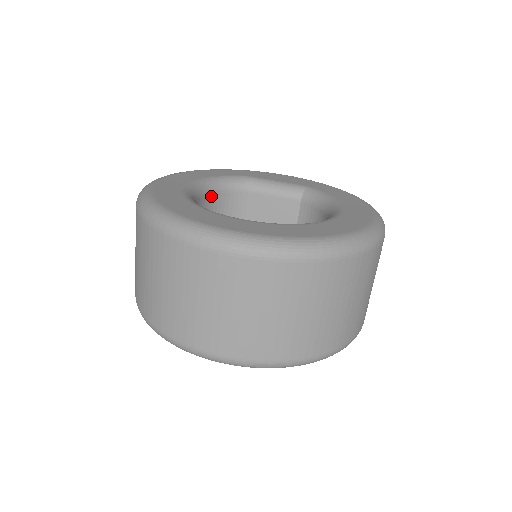
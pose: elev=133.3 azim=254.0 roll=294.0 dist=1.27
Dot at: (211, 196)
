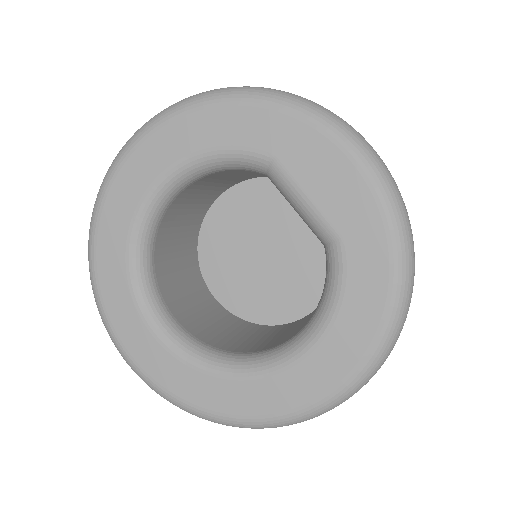
Dot at: (206, 176)
